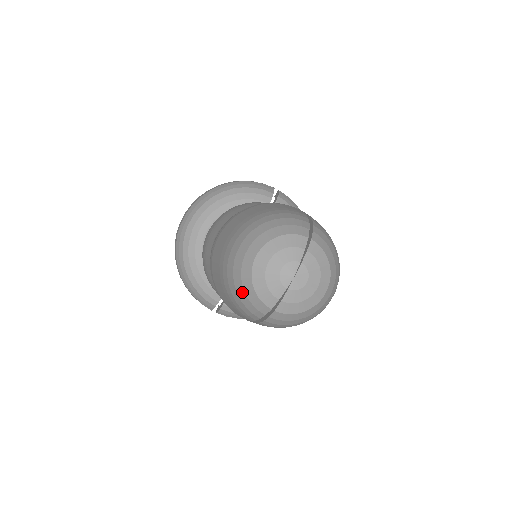
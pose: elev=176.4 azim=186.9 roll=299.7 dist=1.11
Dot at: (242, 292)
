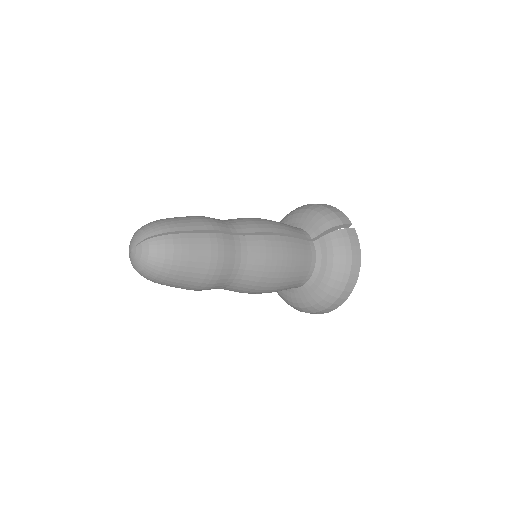
Dot at: occluded
